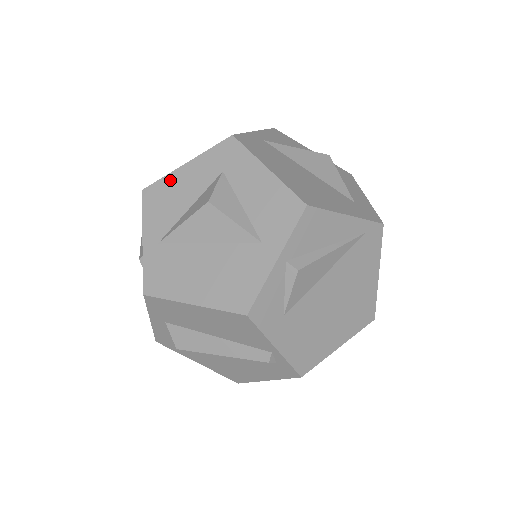
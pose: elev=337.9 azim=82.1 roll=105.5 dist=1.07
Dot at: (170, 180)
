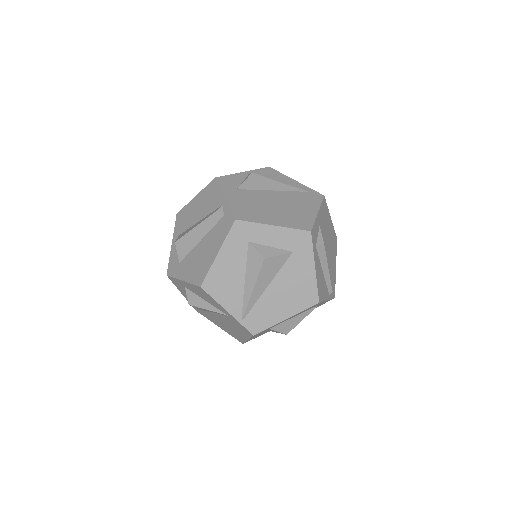
Dot at: occluded
